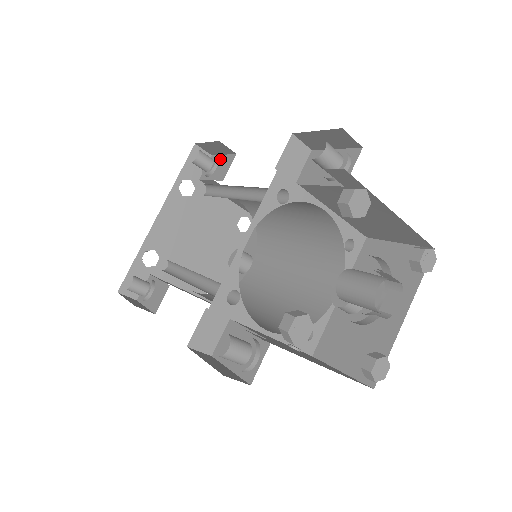
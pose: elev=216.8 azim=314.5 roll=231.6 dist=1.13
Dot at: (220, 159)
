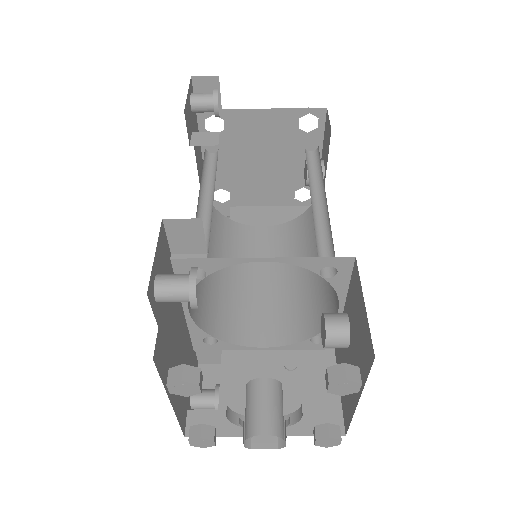
Dot at: (217, 98)
